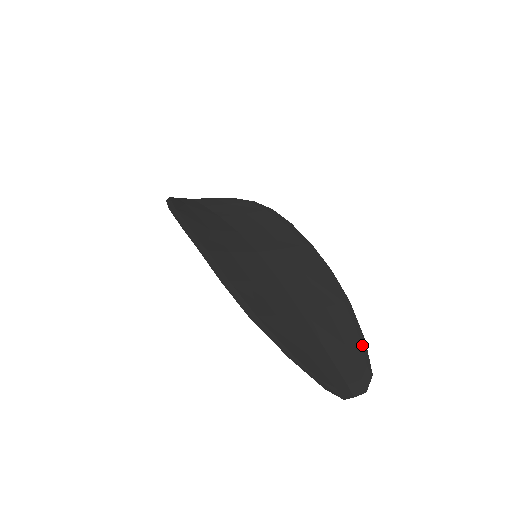
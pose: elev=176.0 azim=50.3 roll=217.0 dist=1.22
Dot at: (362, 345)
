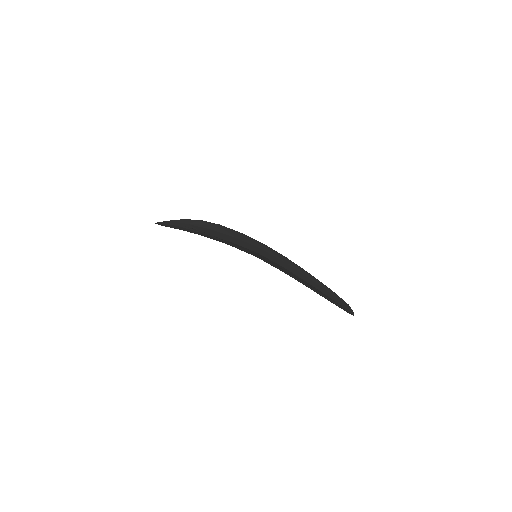
Dot at: (334, 292)
